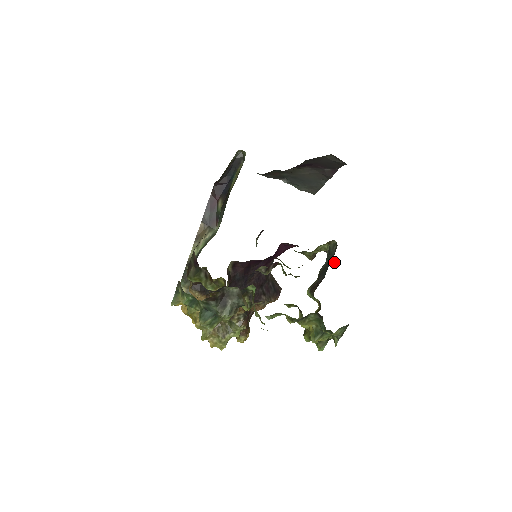
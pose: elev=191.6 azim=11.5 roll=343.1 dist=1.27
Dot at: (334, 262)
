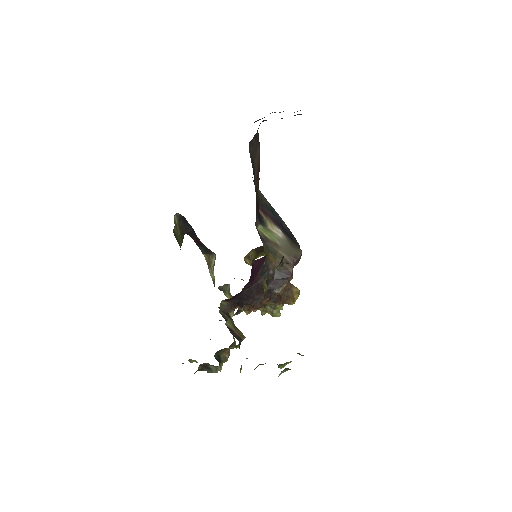
Dot at: occluded
